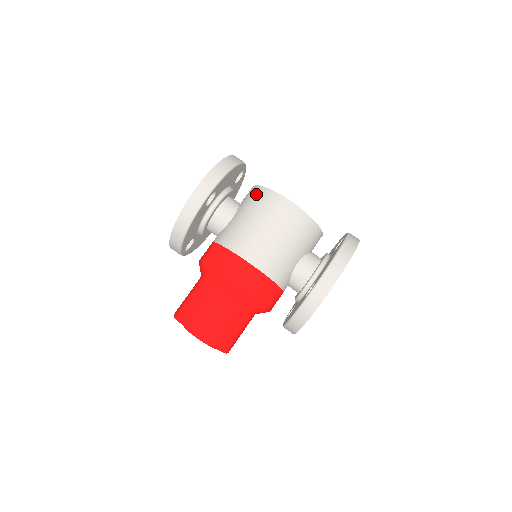
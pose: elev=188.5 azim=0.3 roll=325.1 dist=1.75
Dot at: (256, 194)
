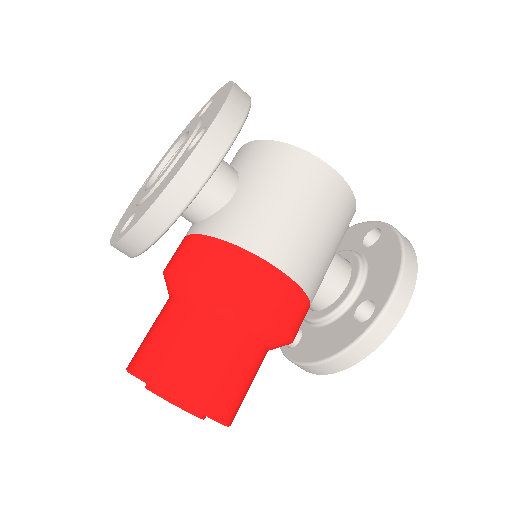
Dot at: (276, 155)
